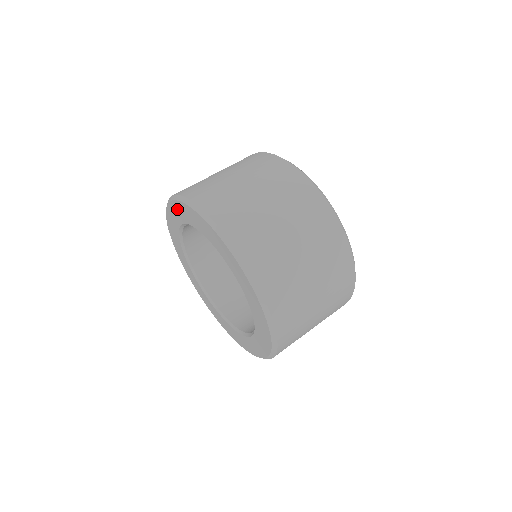
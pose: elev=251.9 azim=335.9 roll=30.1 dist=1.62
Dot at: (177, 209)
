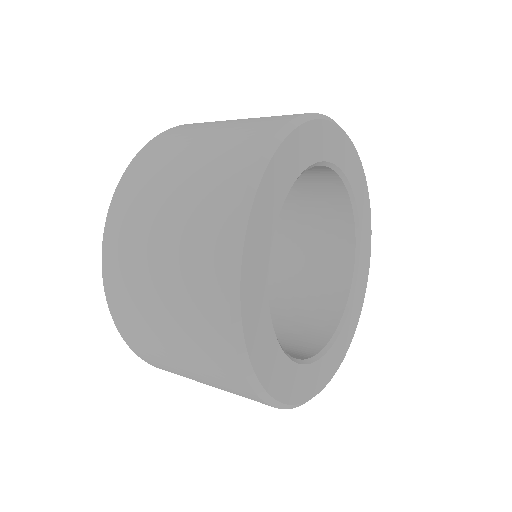
Dot at: occluded
